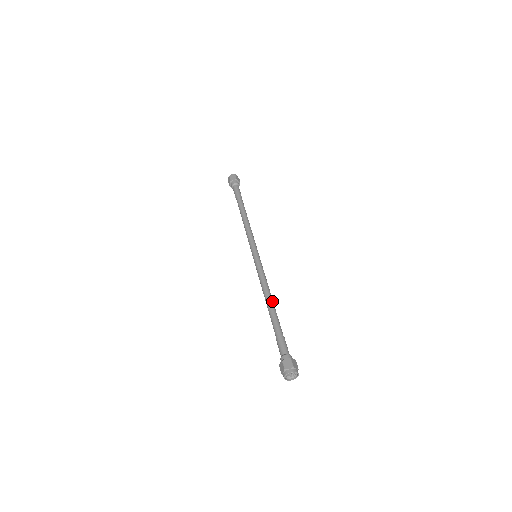
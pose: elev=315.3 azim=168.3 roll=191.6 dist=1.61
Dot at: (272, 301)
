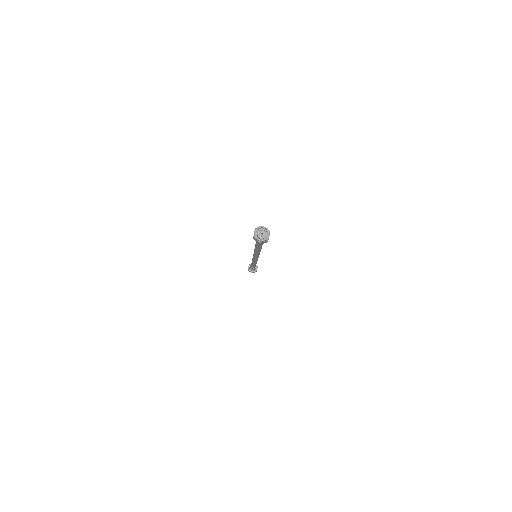
Dot at: occluded
